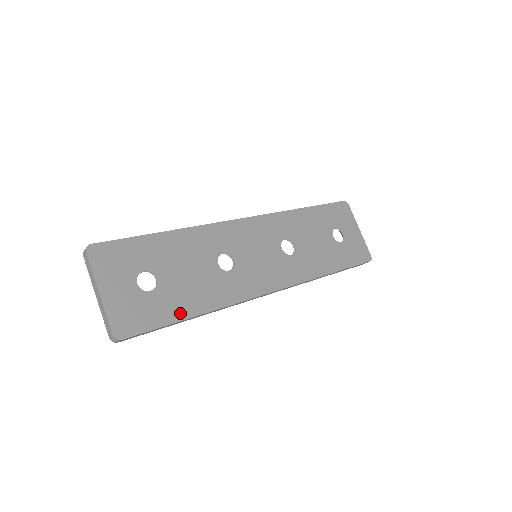
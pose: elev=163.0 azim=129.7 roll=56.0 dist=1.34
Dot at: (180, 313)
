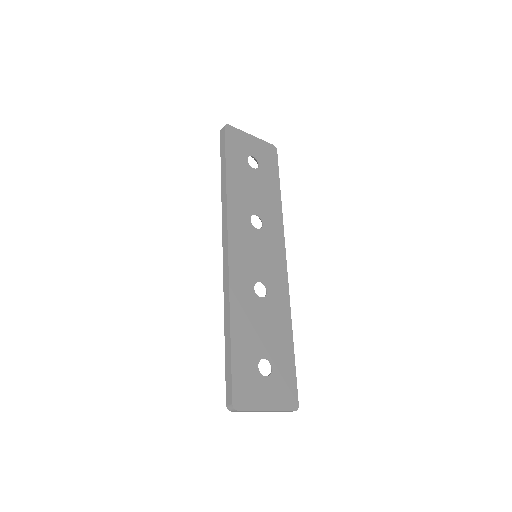
Dot at: (289, 351)
